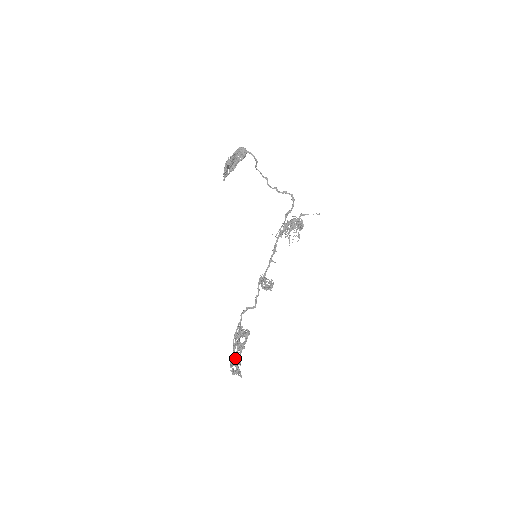
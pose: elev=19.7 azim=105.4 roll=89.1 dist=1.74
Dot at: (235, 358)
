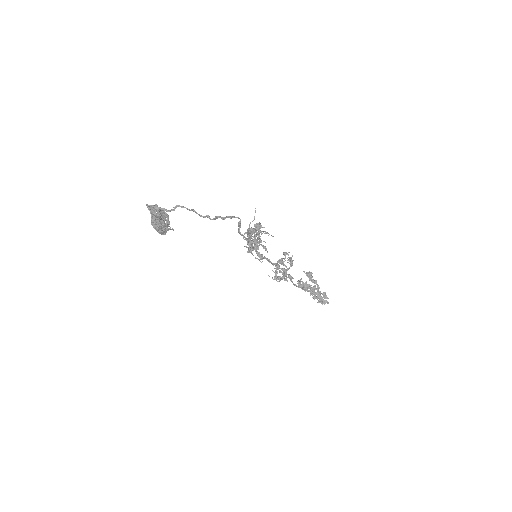
Dot at: (313, 298)
